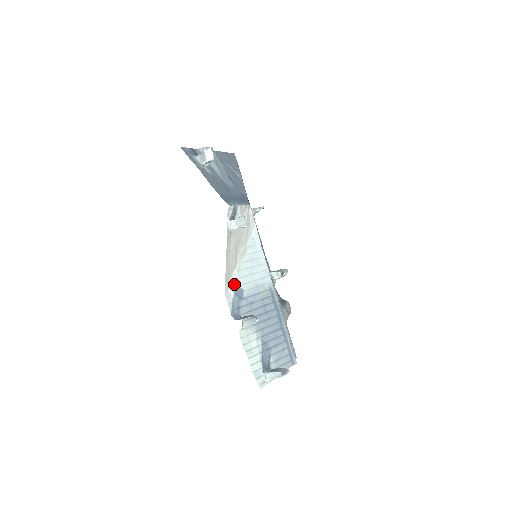
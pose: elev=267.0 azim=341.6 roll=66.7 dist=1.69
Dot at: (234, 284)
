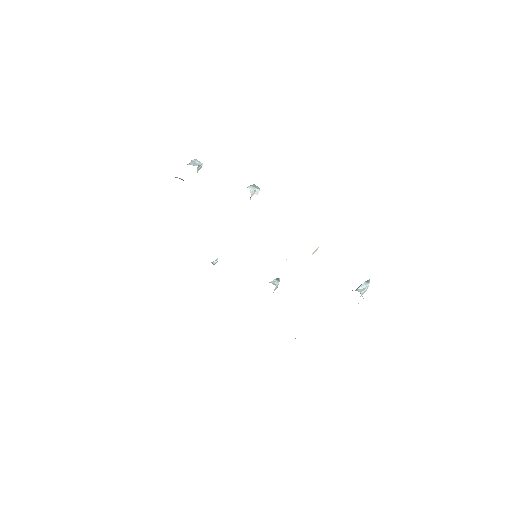
Dot at: occluded
